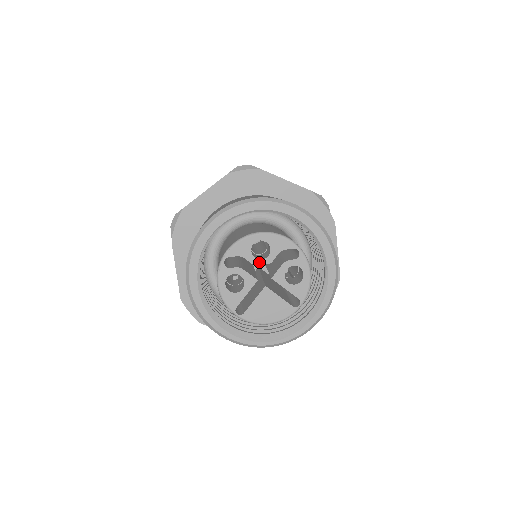
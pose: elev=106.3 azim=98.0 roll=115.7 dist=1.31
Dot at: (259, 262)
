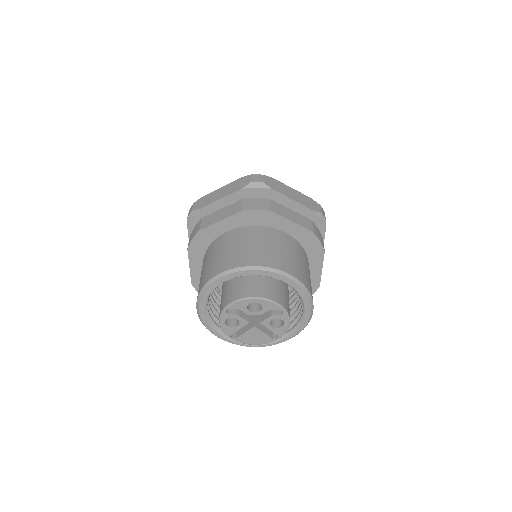
Dot at: (252, 314)
